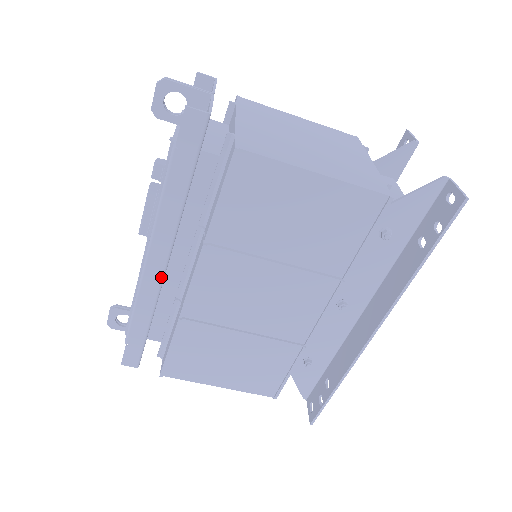
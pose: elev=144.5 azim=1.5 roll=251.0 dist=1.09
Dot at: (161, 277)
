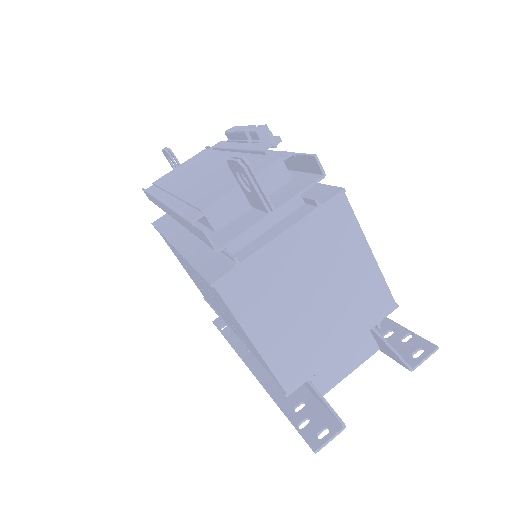
Dot at: occluded
